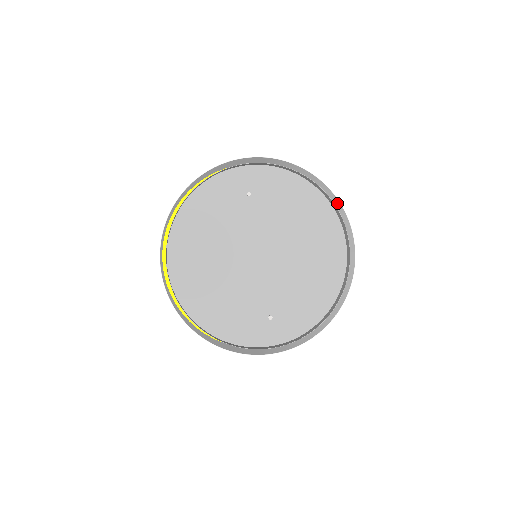
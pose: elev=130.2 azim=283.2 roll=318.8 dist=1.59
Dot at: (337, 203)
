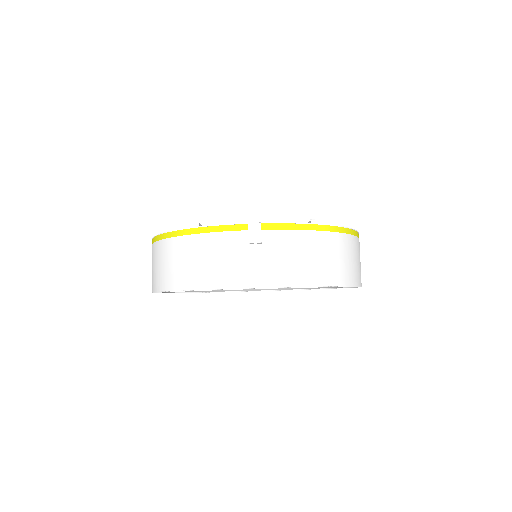
Dot at: (358, 278)
